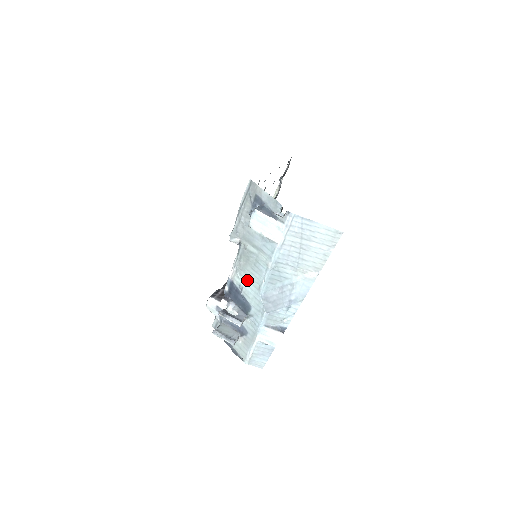
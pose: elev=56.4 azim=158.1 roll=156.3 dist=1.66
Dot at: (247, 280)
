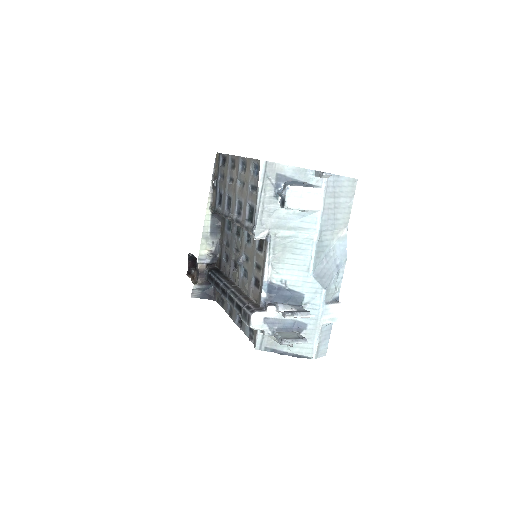
Dot at: (290, 269)
